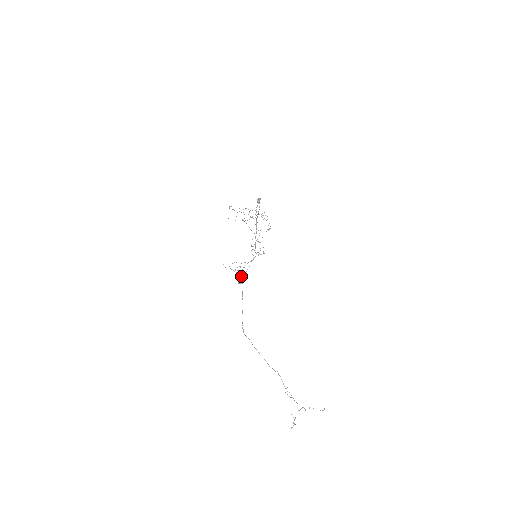
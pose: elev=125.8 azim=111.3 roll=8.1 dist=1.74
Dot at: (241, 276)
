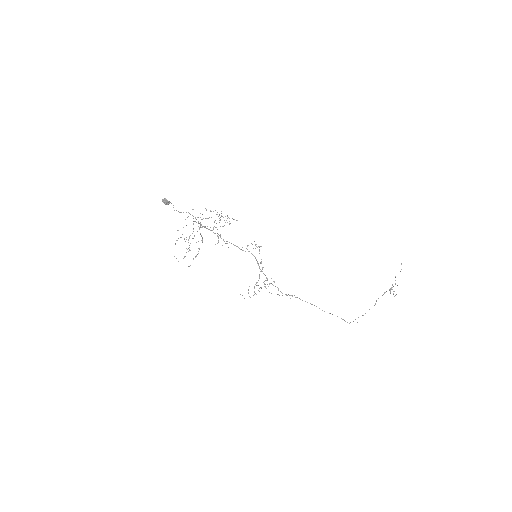
Dot at: (278, 289)
